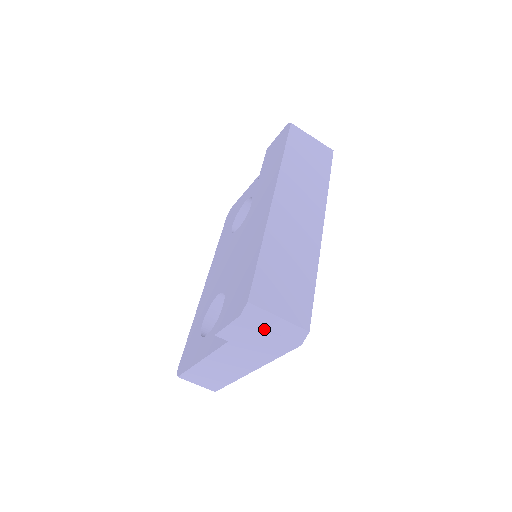
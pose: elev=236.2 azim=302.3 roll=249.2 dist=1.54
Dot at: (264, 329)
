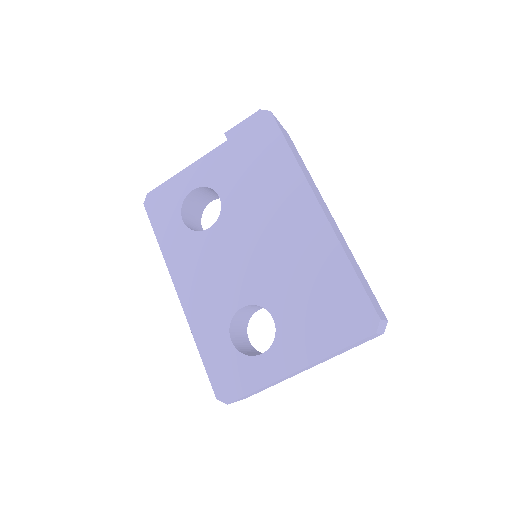
Dot at: (377, 334)
